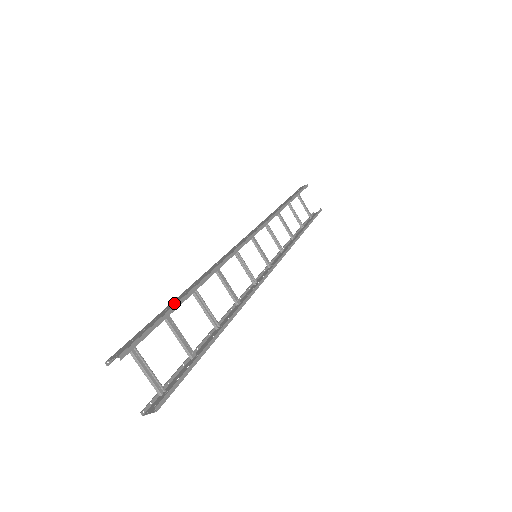
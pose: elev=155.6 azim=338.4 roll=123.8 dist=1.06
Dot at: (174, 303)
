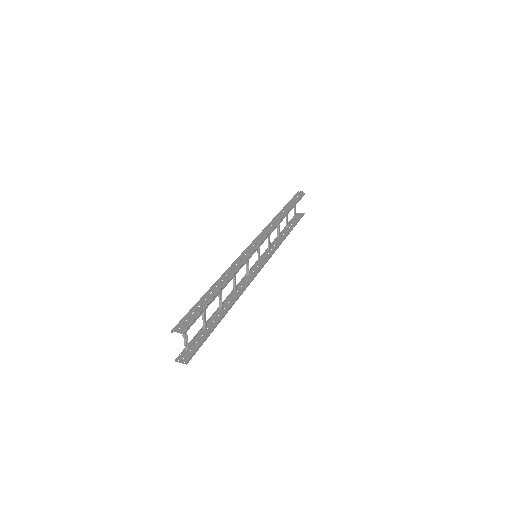
Dot at: (211, 296)
